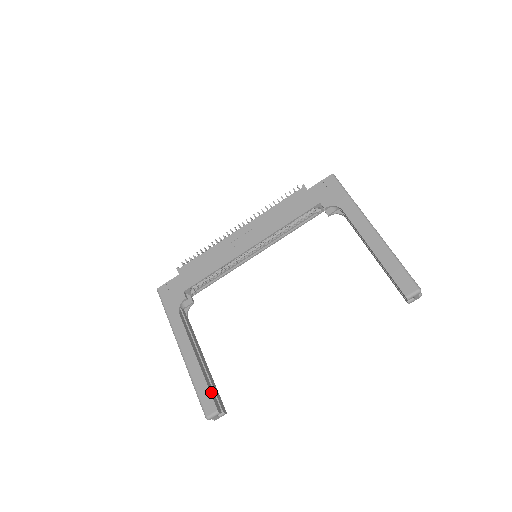
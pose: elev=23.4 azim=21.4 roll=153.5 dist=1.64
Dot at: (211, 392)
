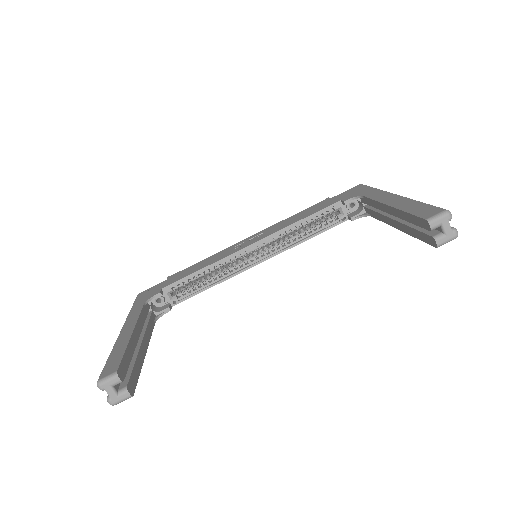
Dot at: (124, 358)
